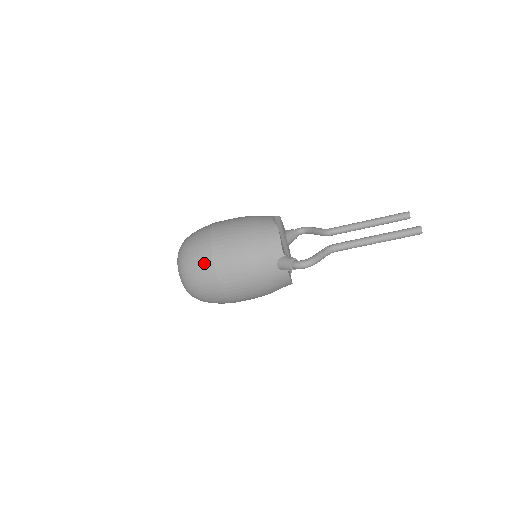
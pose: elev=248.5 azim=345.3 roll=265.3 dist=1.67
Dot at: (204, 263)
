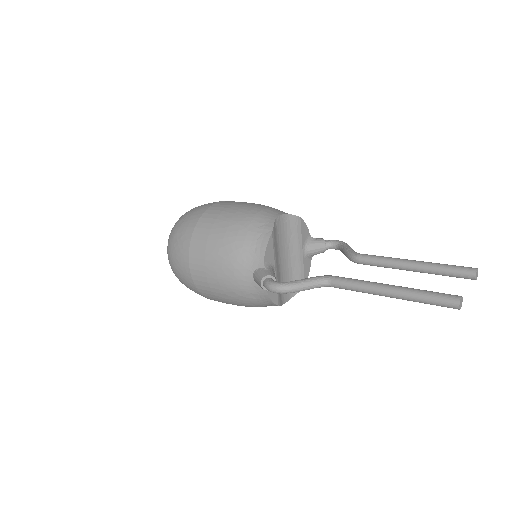
Dot at: (182, 243)
